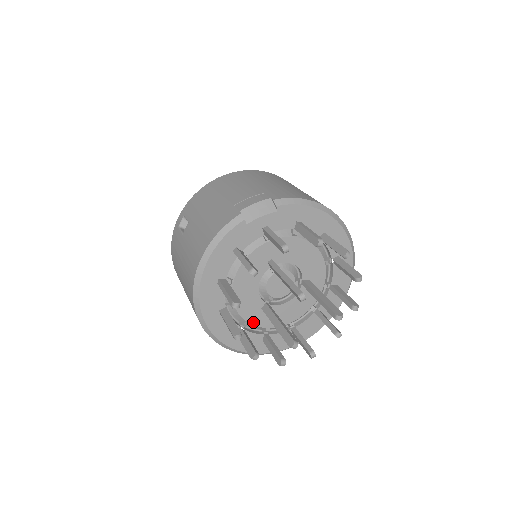
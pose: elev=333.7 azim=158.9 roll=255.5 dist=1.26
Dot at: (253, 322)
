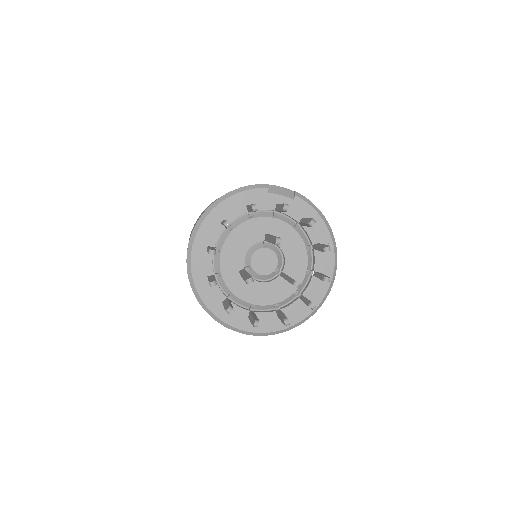
Dot at: (225, 278)
